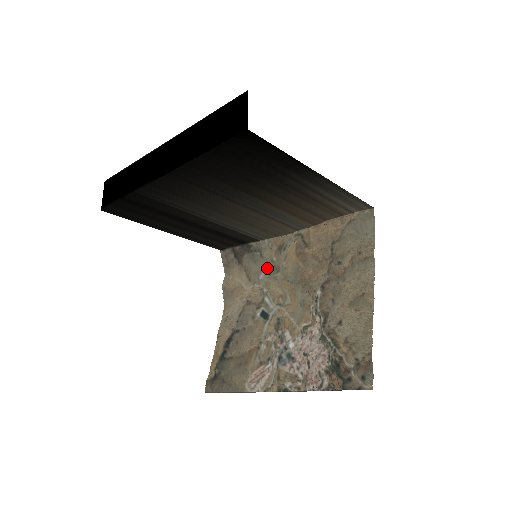
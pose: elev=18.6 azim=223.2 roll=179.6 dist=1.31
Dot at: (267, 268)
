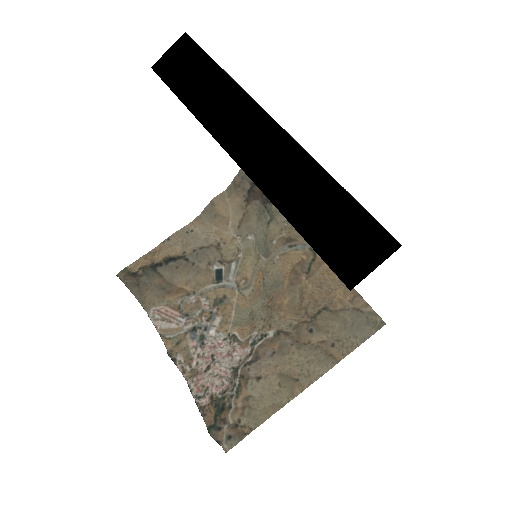
Dot at: (261, 240)
